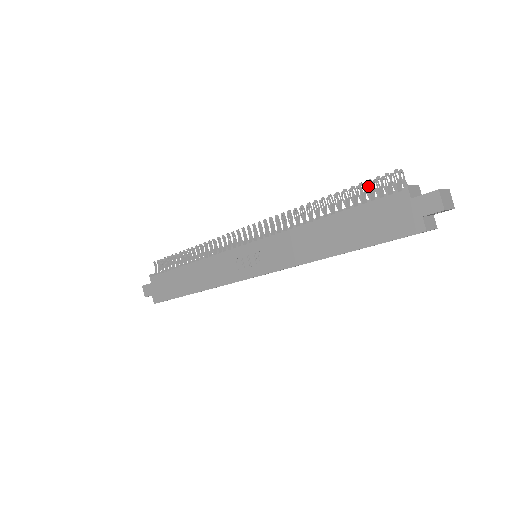
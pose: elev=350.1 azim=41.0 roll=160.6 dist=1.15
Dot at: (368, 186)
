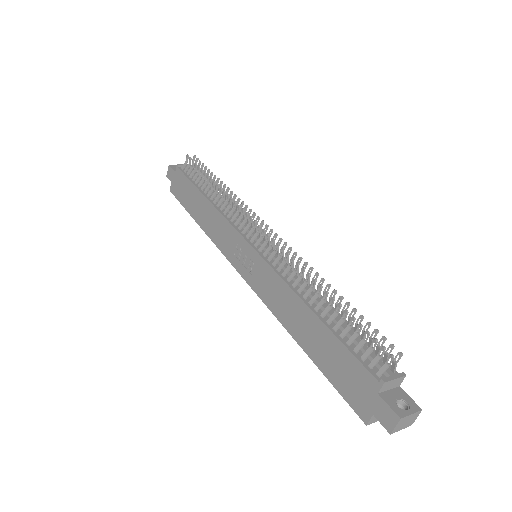
Dot at: (368, 327)
